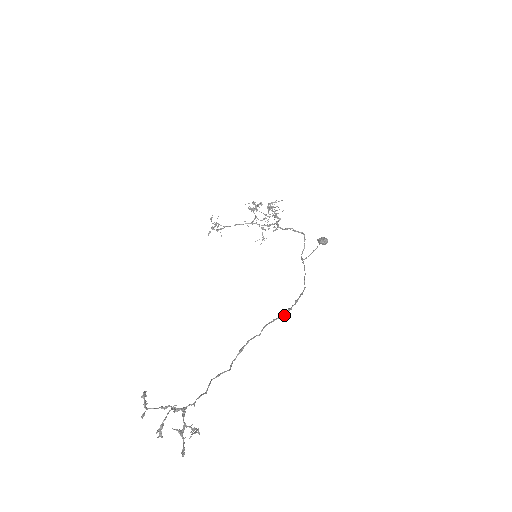
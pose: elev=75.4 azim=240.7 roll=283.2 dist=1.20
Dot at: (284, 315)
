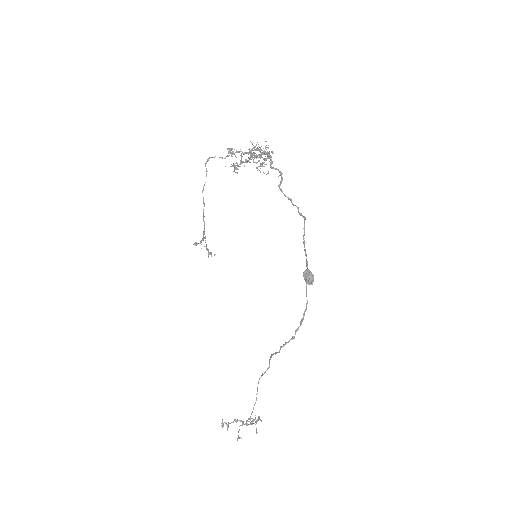
Dot at: occluded
